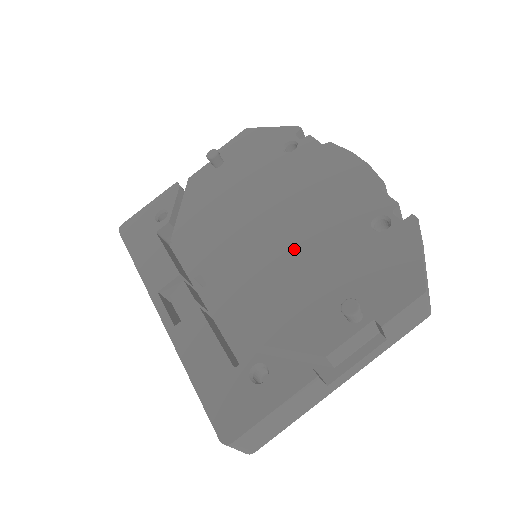
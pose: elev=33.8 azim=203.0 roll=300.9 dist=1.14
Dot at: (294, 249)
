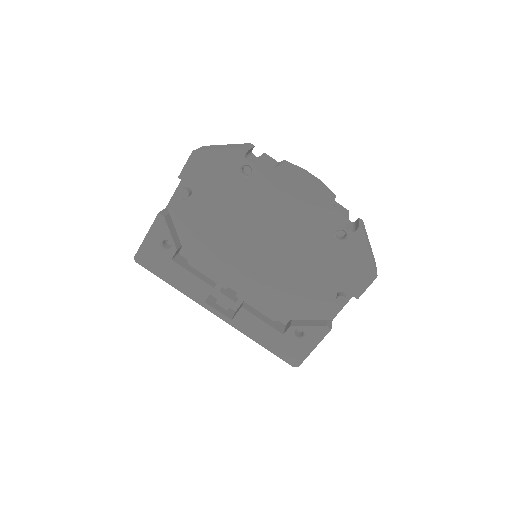
Dot at: (288, 261)
